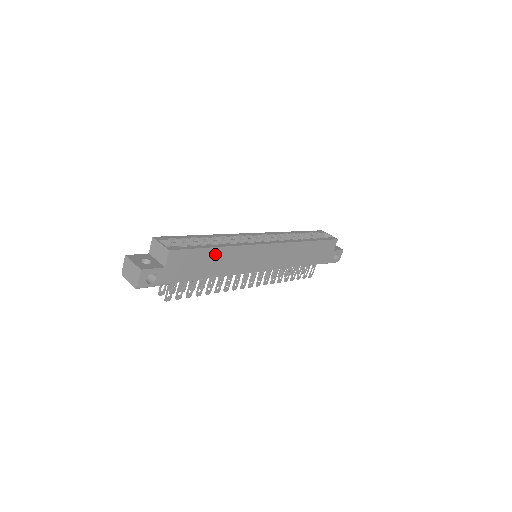
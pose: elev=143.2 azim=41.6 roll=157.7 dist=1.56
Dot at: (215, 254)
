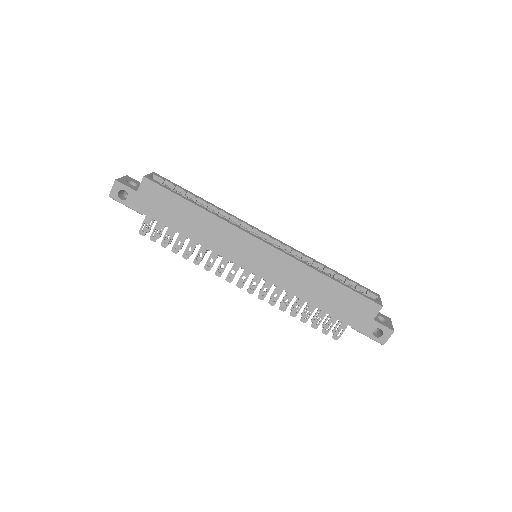
Dot at: (192, 211)
